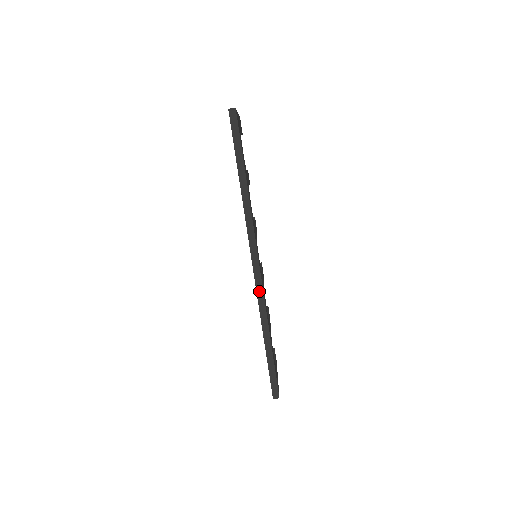
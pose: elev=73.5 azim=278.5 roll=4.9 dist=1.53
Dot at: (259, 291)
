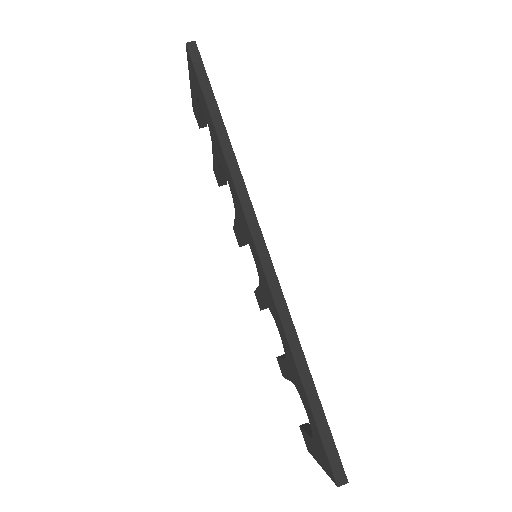
Dot at: (274, 290)
